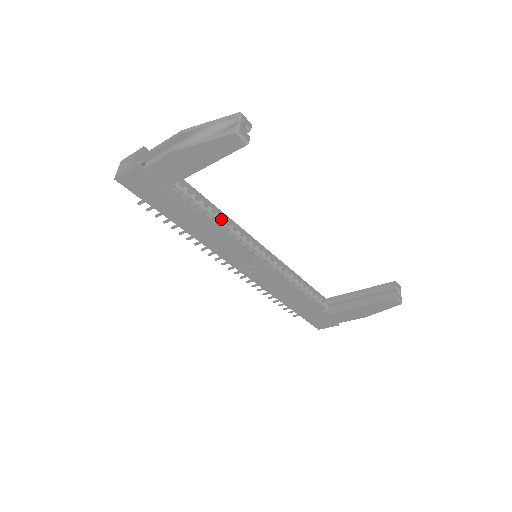
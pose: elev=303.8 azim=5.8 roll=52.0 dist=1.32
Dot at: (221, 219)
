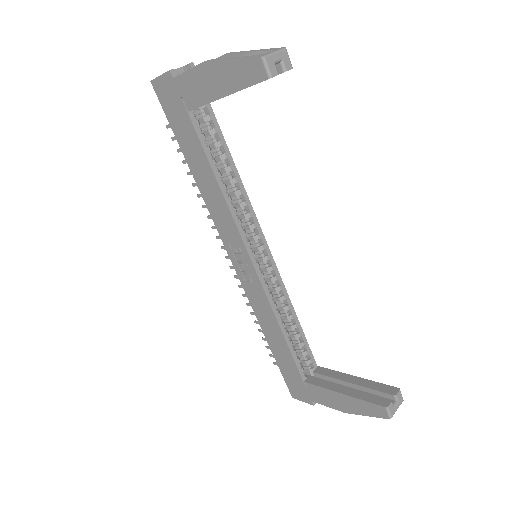
Dot at: (237, 189)
